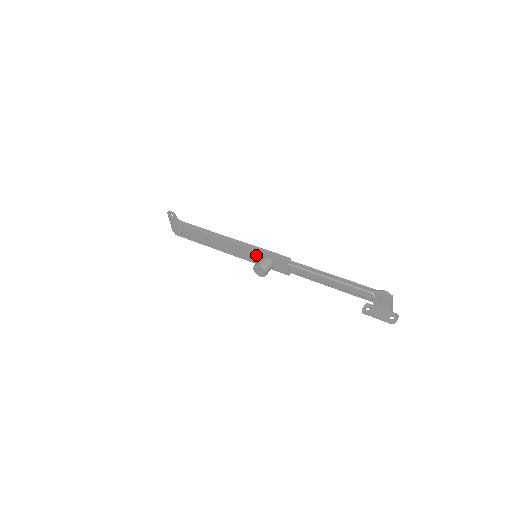
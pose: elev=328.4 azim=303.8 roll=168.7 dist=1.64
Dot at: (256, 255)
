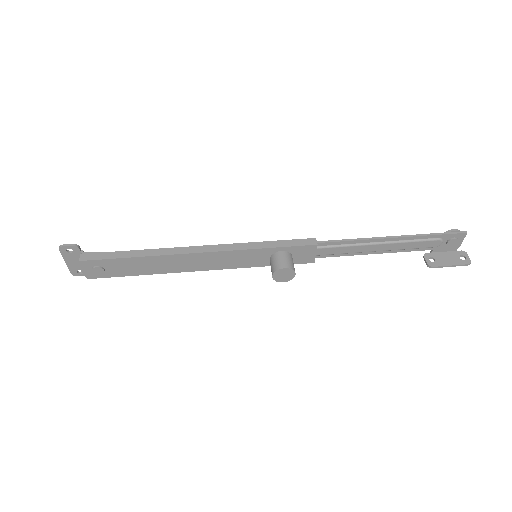
Dot at: (260, 255)
